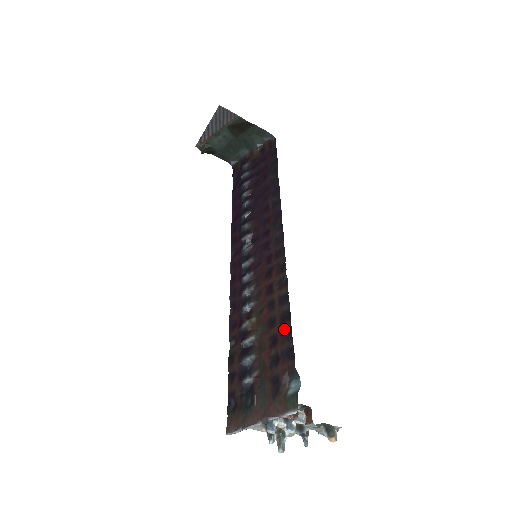
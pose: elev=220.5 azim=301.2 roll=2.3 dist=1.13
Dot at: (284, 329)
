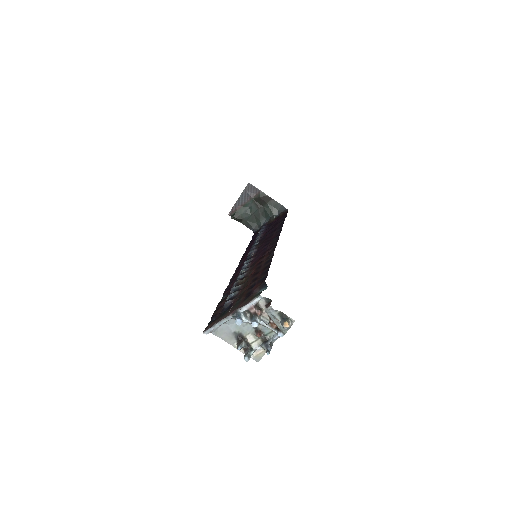
Dot at: (264, 271)
